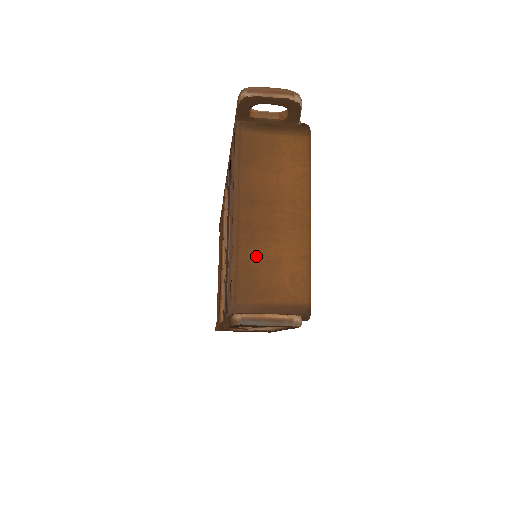
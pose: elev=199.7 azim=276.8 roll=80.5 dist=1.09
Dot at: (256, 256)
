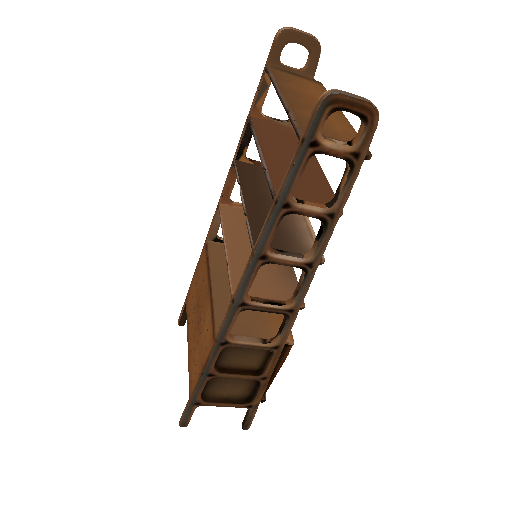
Dot at: occluded
